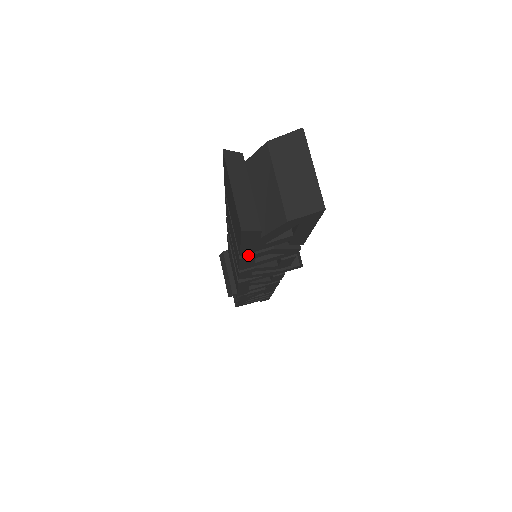
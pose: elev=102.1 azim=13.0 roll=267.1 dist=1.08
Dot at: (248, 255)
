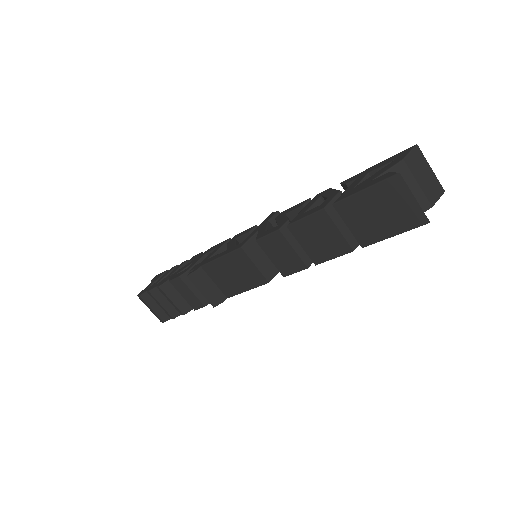
Dot at: (357, 246)
